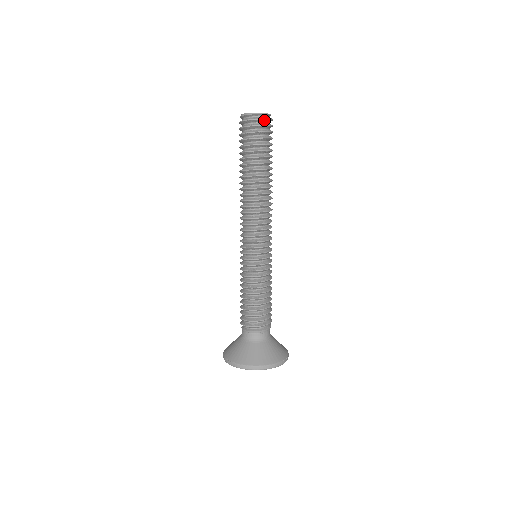
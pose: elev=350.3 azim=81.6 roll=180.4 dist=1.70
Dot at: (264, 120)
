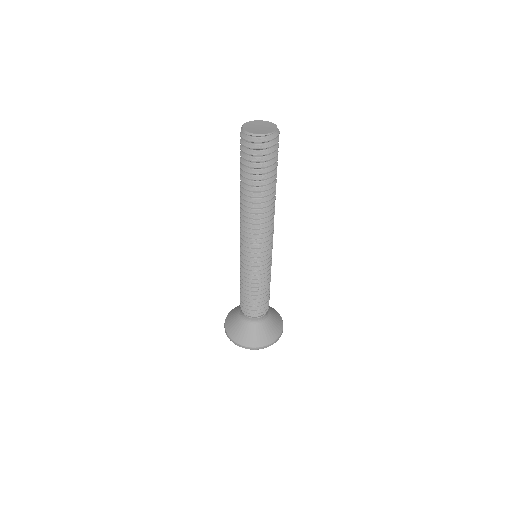
Dot at: (260, 142)
